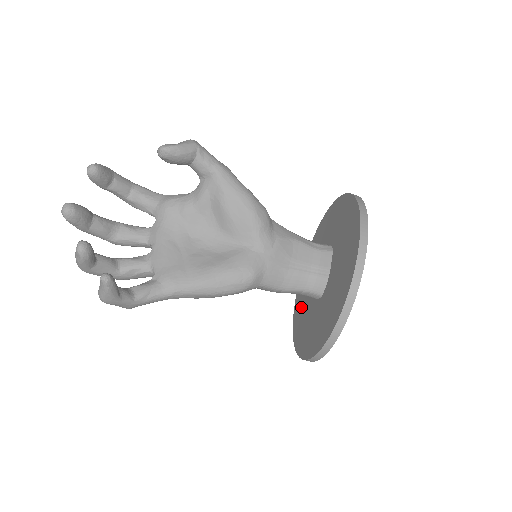
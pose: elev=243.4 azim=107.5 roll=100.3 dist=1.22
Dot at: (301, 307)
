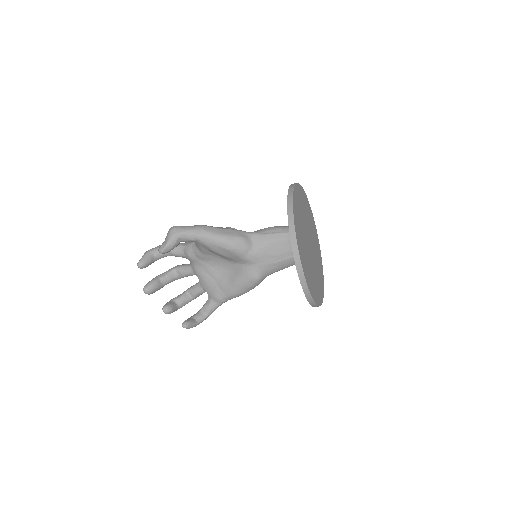
Dot at: occluded
